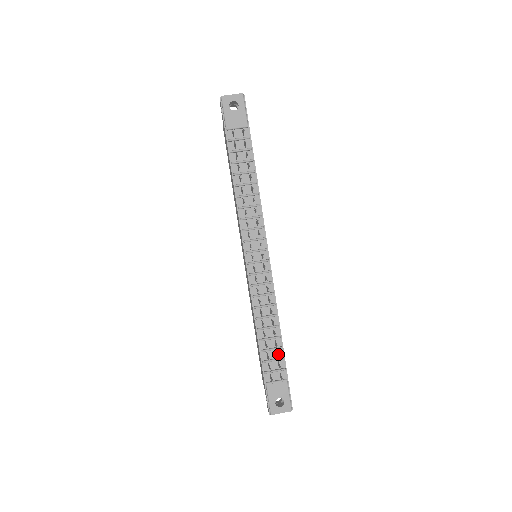
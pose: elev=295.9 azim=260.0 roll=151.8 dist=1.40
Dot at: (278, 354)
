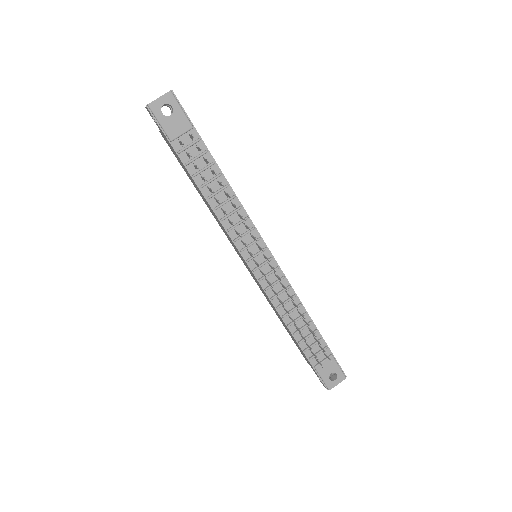
Dot at: (317, 340)
